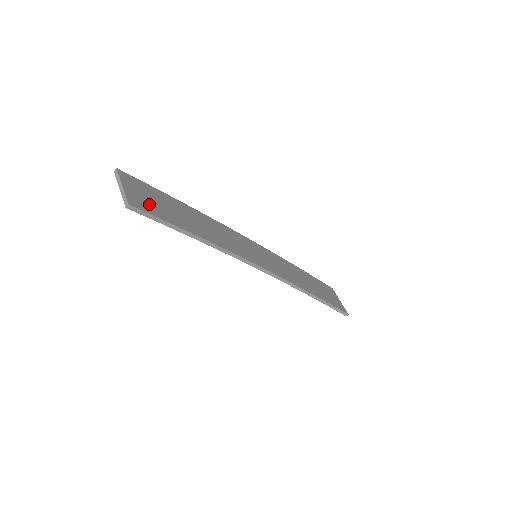
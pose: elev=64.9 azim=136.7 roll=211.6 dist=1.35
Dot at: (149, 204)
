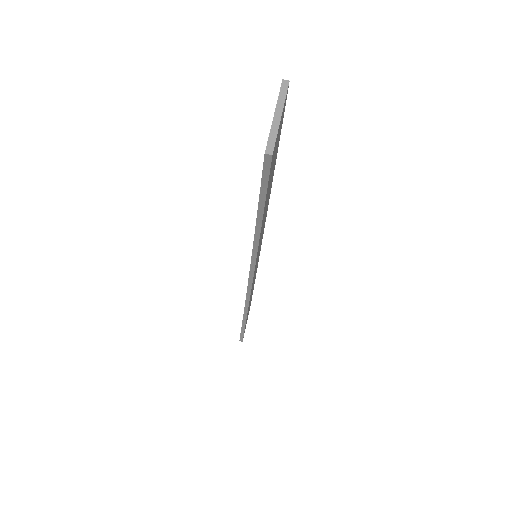
Dot at: occluded
